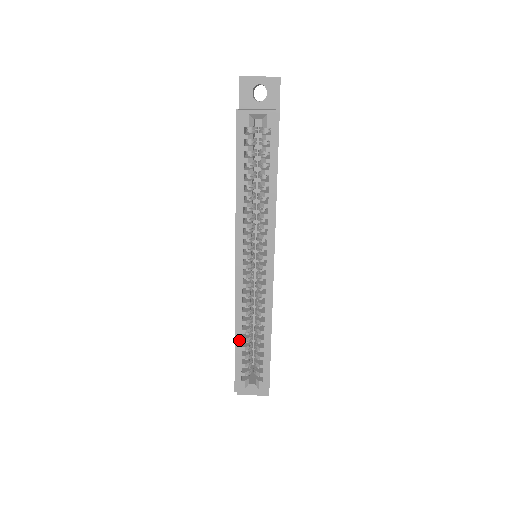
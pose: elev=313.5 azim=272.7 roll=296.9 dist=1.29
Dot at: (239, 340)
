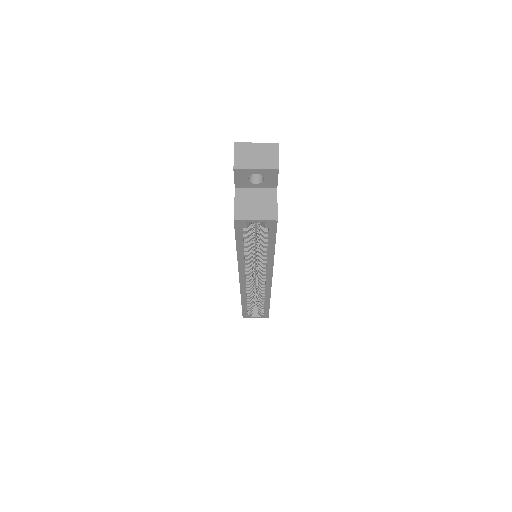
Dot at: (245, 304)
